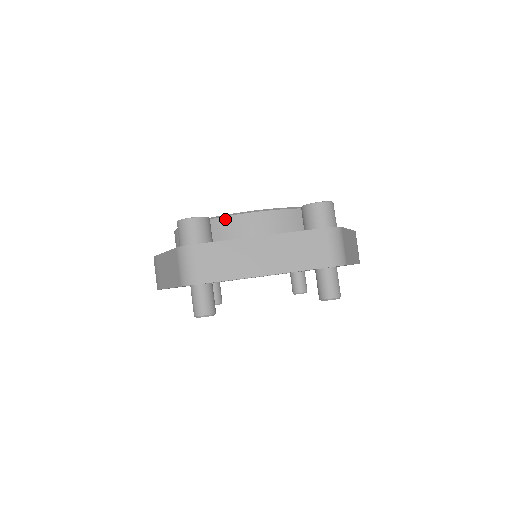
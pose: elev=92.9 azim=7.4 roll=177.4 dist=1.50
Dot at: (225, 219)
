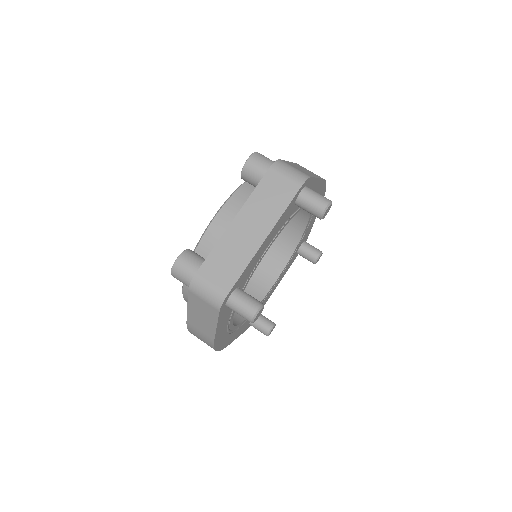
Dot at: (202, 242)
